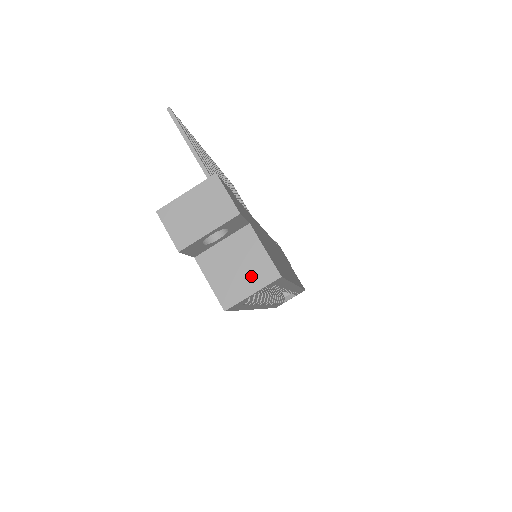
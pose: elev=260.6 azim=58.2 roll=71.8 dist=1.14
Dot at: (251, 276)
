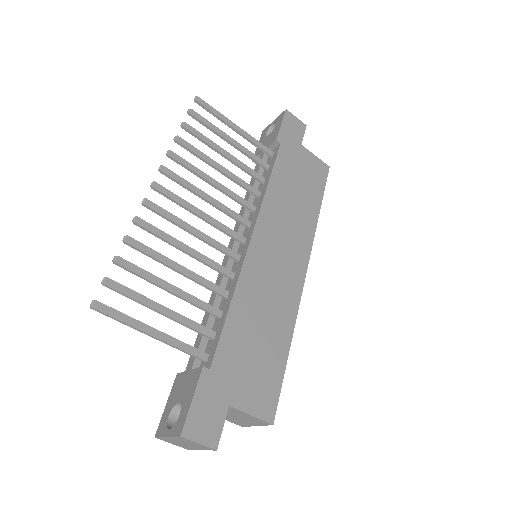
Dot at: (250, 421)
